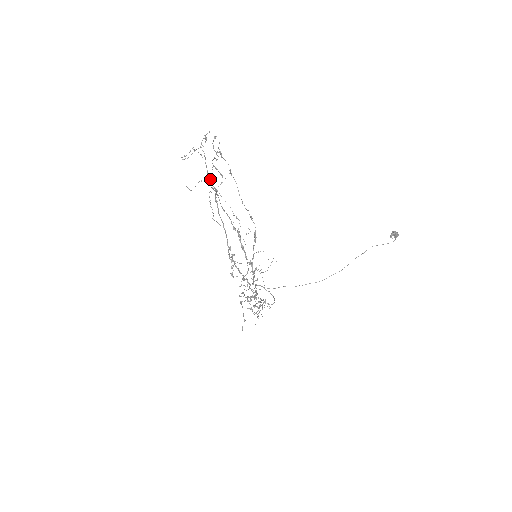
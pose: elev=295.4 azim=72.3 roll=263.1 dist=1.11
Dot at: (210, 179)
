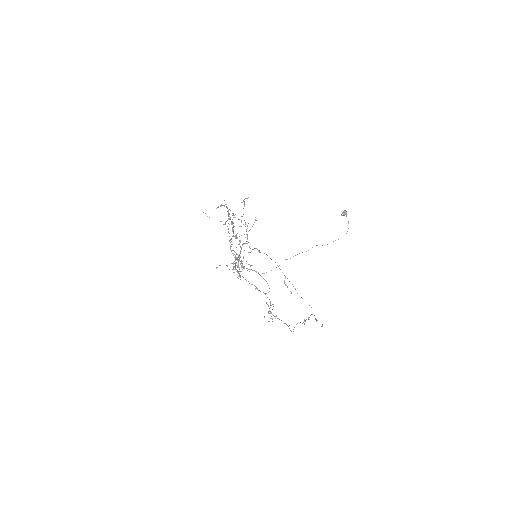
Dot at: (226, 206)
